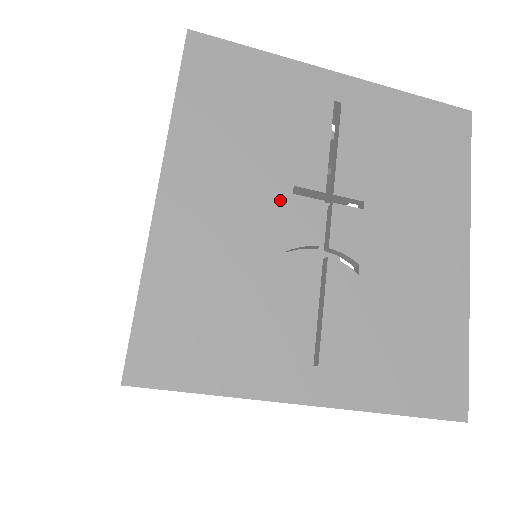
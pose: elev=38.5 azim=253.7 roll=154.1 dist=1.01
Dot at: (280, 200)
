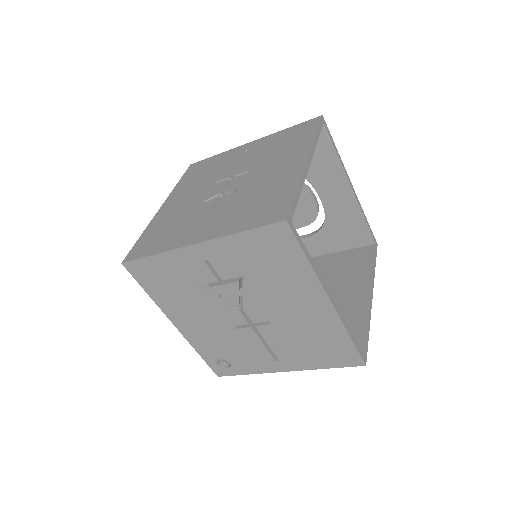
Dot at: (208, 188)
